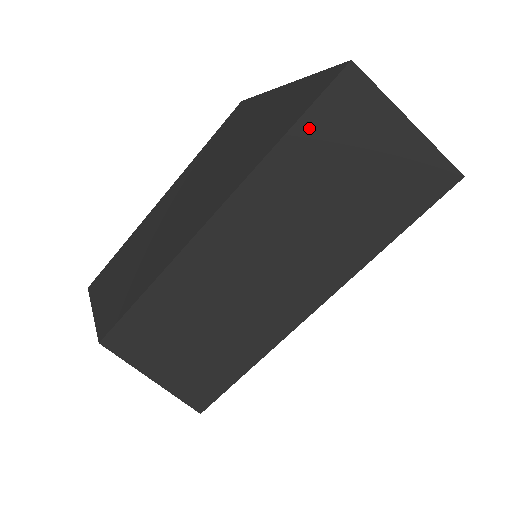
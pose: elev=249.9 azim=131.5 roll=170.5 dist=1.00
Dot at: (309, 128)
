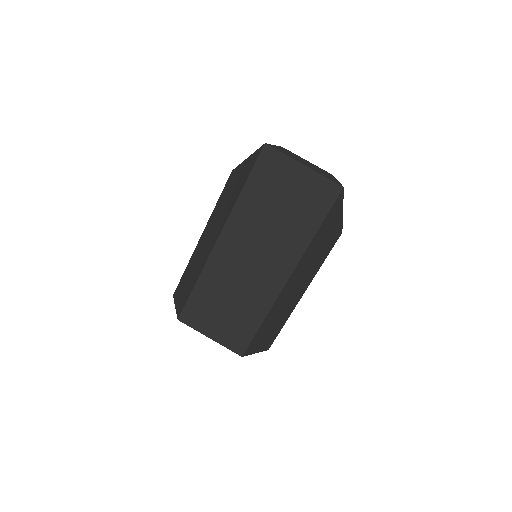
Dot at: (254, 180)
